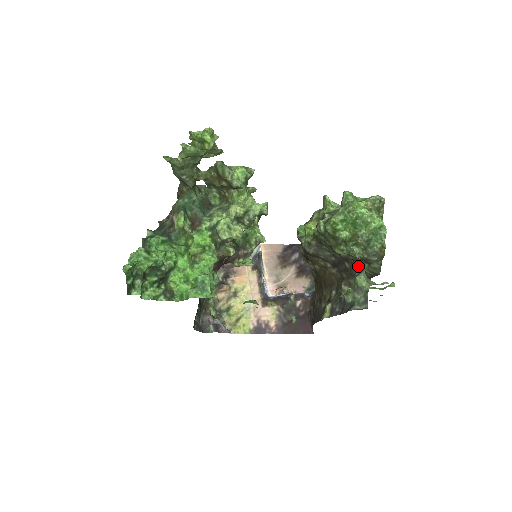
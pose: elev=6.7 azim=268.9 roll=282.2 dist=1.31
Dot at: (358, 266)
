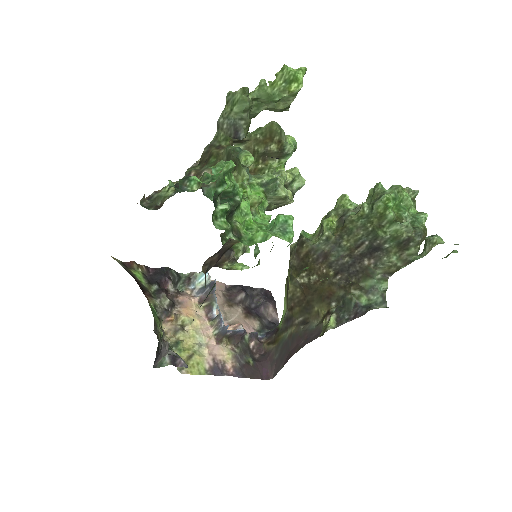
Dot at: (386, 258)
